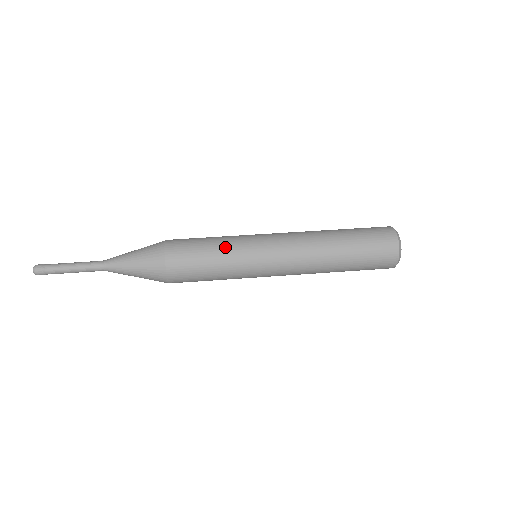
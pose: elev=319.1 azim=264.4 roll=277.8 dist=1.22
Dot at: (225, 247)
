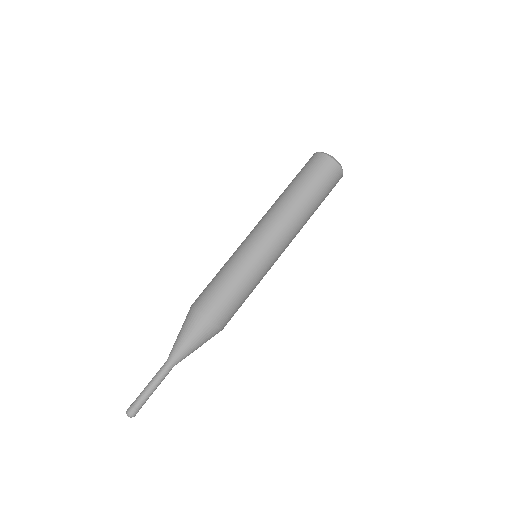
Dot at: (248, 282)
